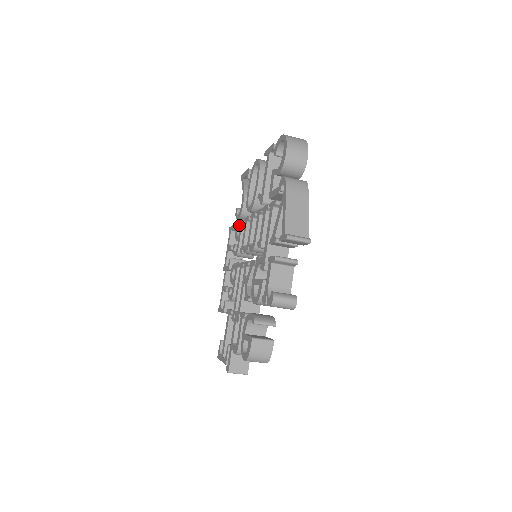
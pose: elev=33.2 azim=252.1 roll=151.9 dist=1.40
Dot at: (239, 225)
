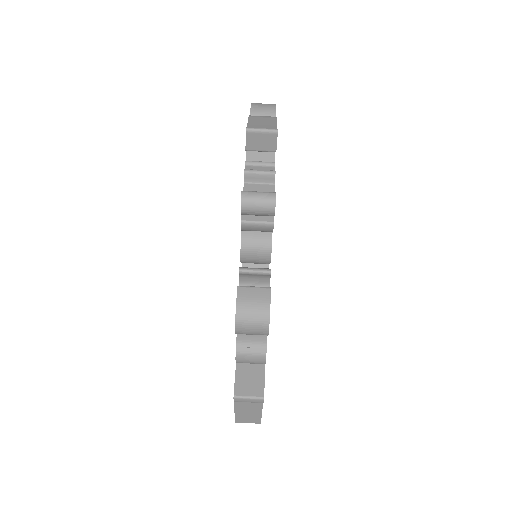
Dot at: occluded
